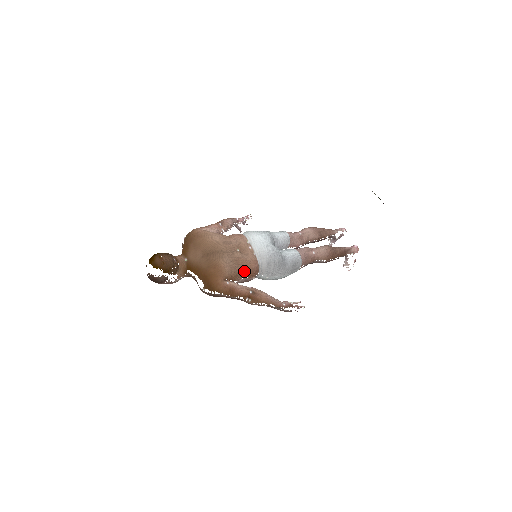
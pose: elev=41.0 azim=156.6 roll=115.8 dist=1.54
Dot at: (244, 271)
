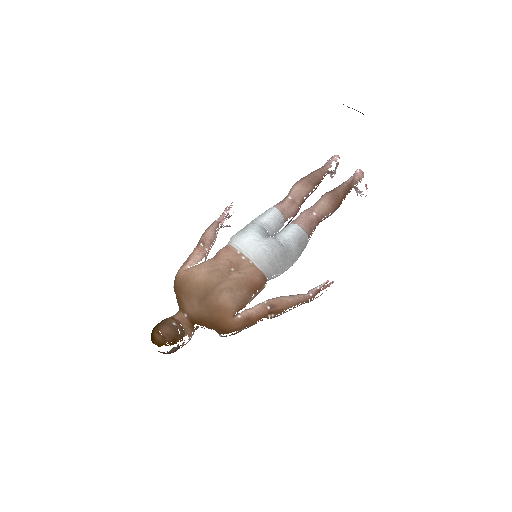
Dot at: (250, 289)
